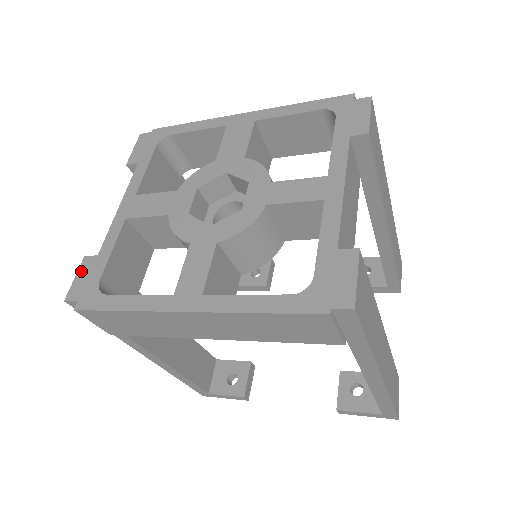
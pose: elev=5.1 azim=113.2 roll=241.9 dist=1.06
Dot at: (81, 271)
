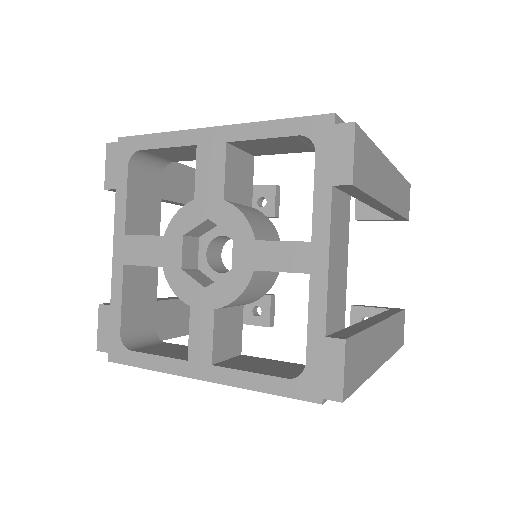
Dot at: (101, 321)
